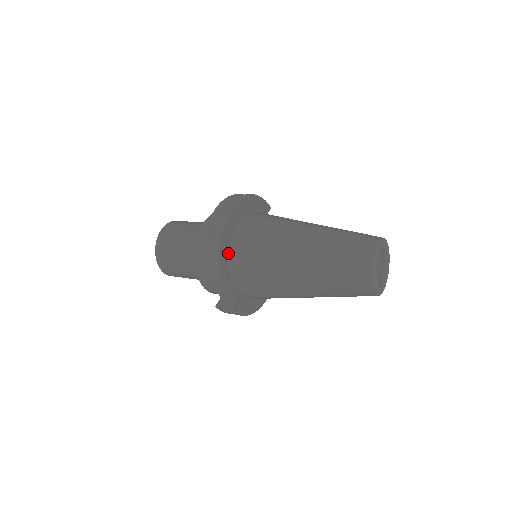
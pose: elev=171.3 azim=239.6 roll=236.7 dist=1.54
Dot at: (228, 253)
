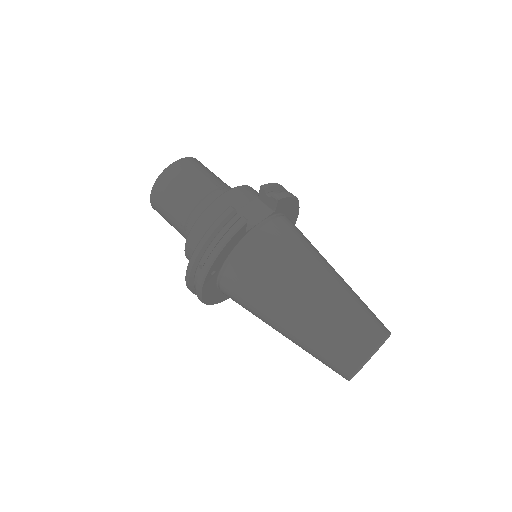
Dot at: occluded
